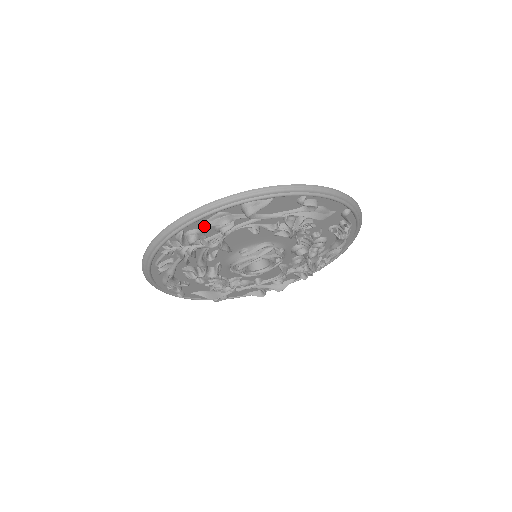
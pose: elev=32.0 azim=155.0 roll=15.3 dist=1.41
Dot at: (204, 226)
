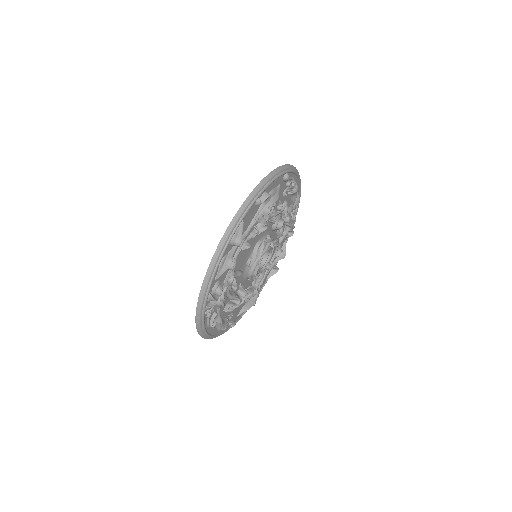
Dot at: (218, 277)
